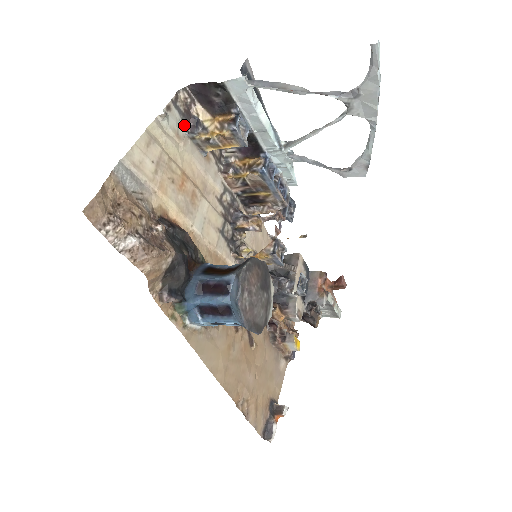
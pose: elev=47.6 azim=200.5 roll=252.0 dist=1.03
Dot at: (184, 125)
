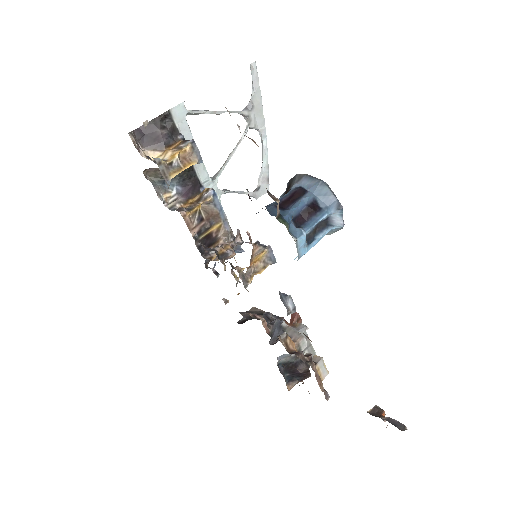
Dot at: occluded
